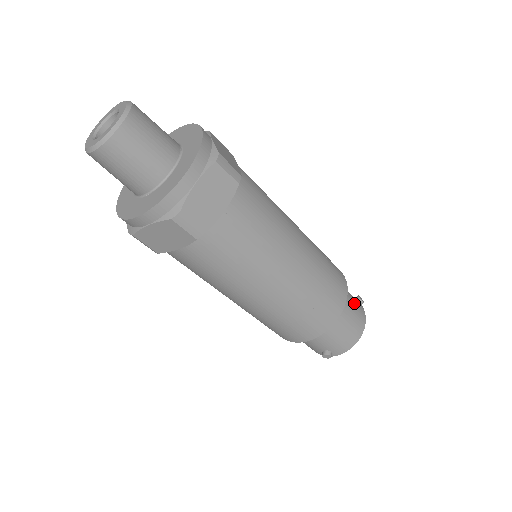
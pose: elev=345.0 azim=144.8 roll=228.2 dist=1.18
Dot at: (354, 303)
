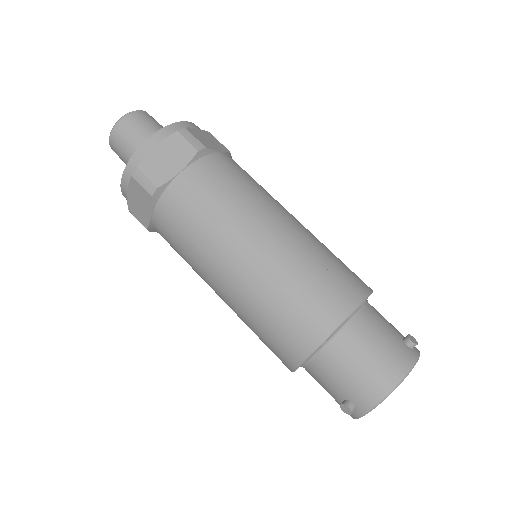
Dot at: (390, 336)
